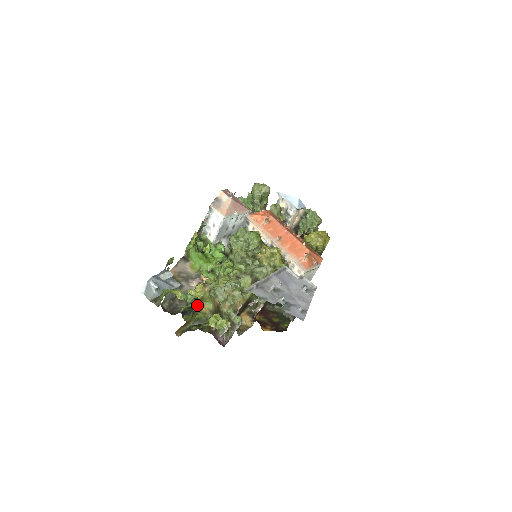
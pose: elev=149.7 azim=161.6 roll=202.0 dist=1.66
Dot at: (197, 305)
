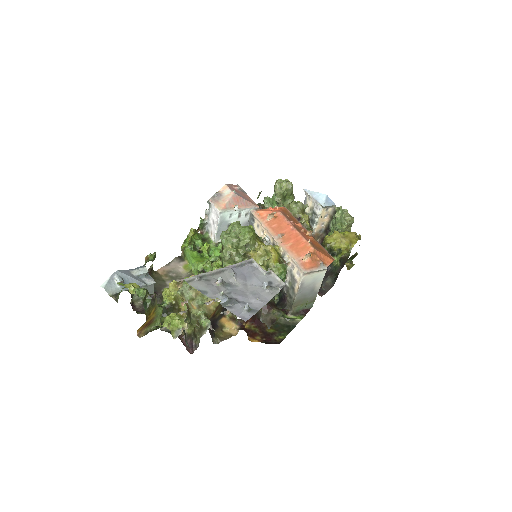
Dot at: (156, 302)
